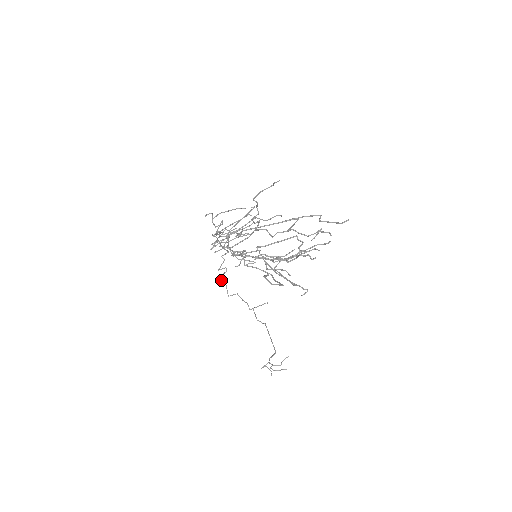
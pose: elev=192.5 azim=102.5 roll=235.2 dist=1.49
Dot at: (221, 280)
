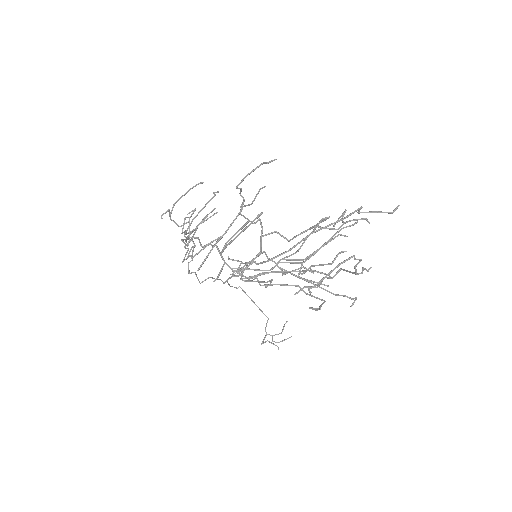
Dot at: (188, 271)
